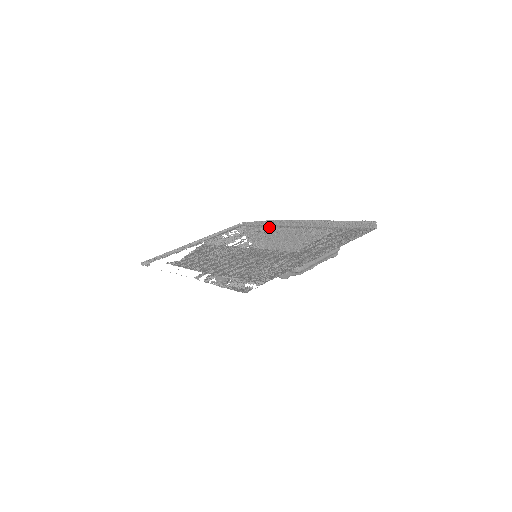
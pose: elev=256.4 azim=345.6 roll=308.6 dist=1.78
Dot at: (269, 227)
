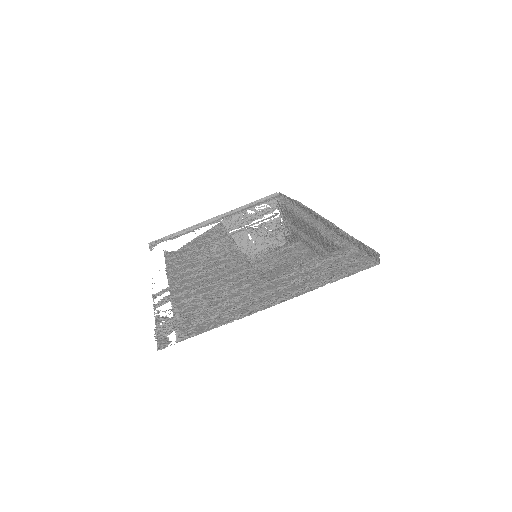
Dot at: (293, 210)
